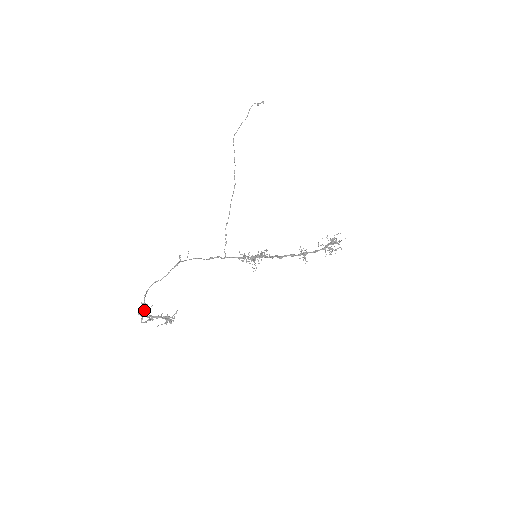
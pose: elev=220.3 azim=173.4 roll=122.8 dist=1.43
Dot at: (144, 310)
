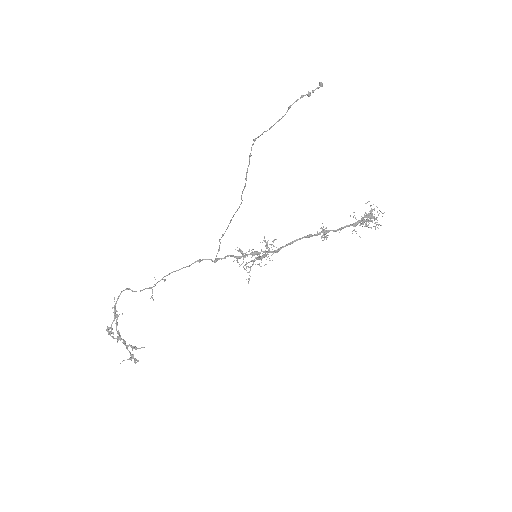
Dot at: occluded
